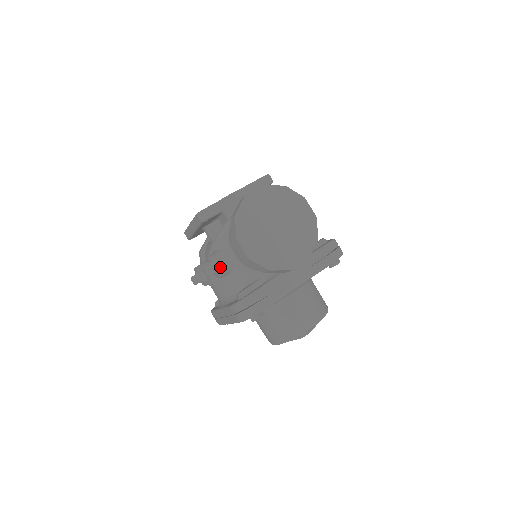
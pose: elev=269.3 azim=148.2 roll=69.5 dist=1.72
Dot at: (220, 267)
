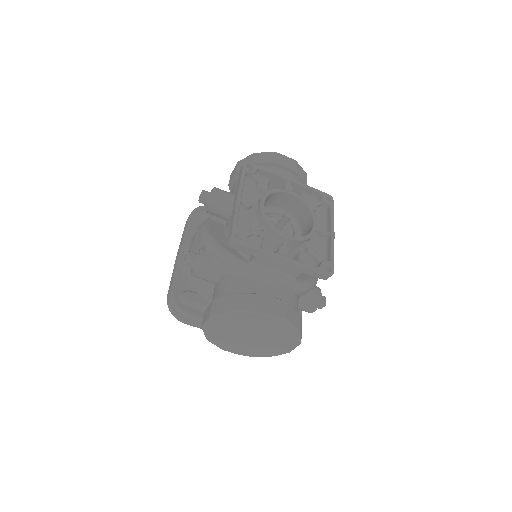
Dot at: (196, 276)
